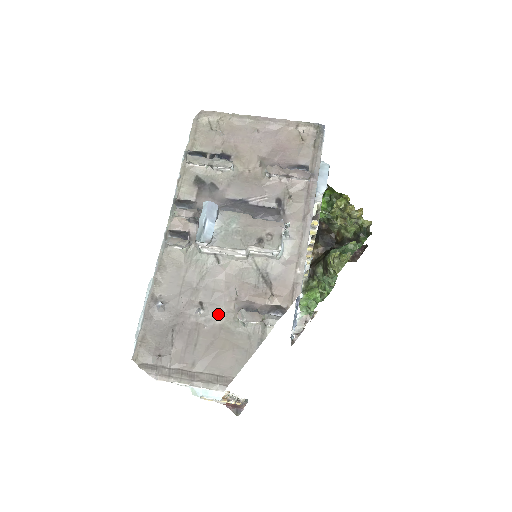
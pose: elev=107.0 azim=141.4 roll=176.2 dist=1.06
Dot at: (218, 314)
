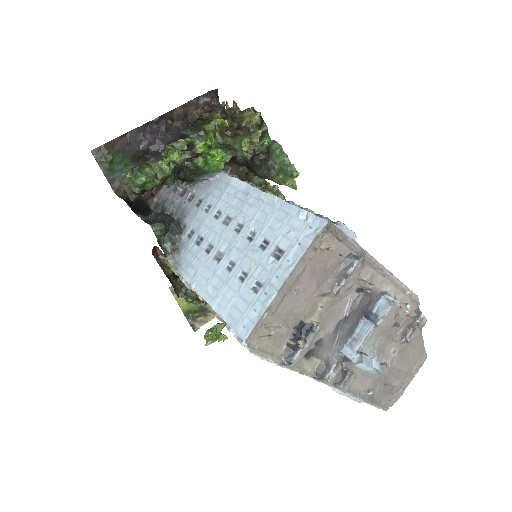
Dot at: (393, 353)
